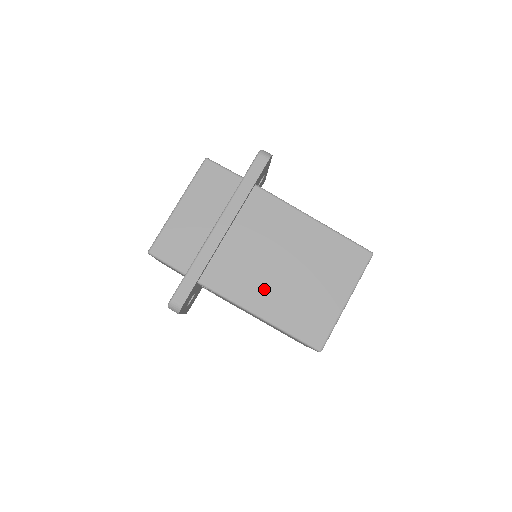
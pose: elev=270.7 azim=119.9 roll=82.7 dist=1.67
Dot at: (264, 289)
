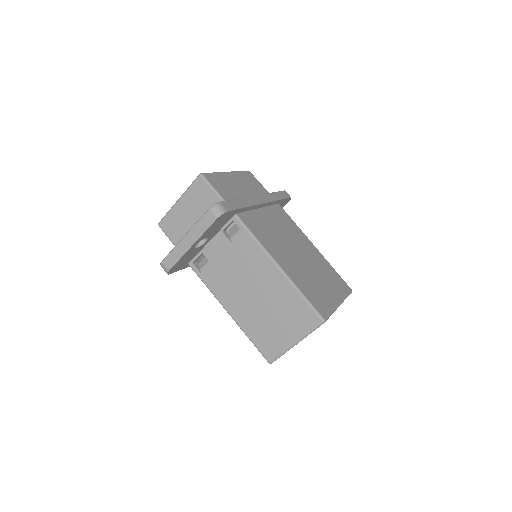
Dot at: (284, 254)
